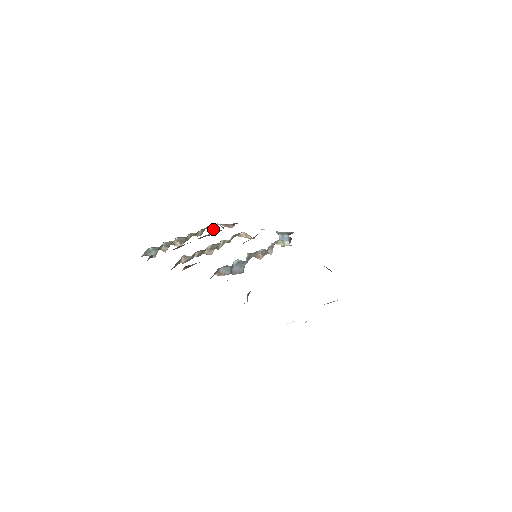
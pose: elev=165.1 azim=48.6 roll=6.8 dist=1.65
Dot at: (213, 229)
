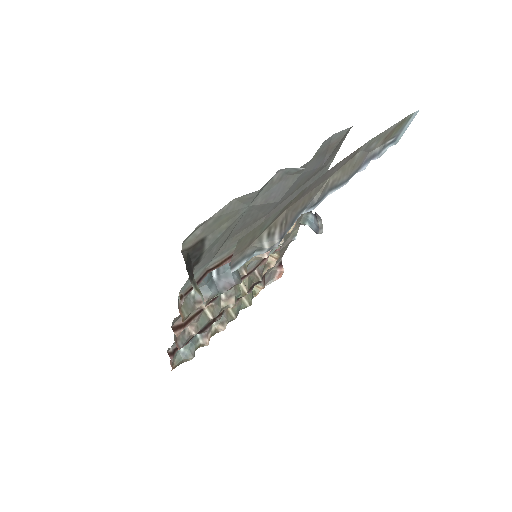
Dot at: (258, 287)
